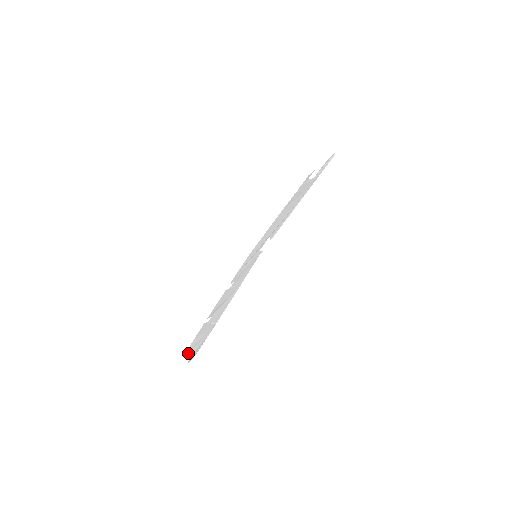
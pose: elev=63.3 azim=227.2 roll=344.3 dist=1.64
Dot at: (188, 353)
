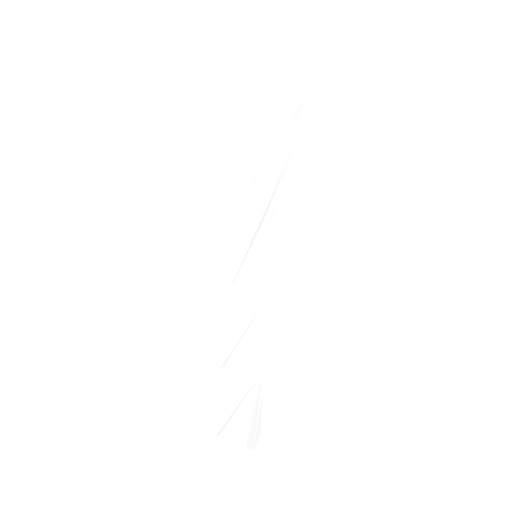
Dot at: (229, 432)
